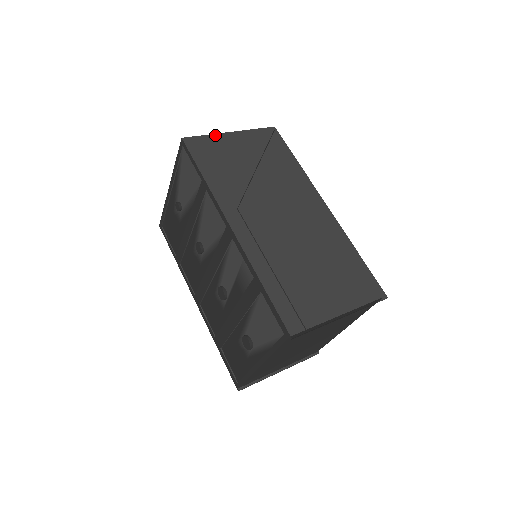
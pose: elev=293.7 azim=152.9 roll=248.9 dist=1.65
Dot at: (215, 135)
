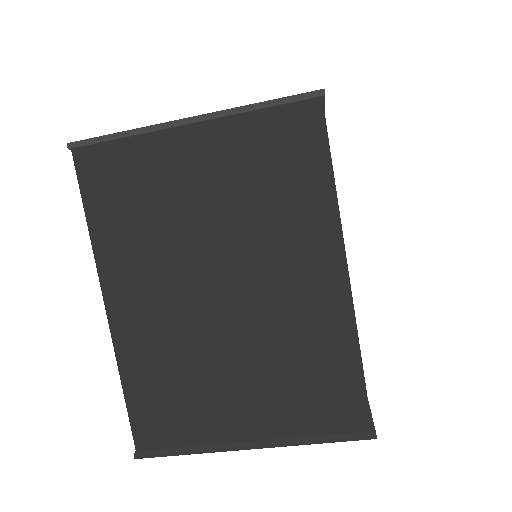
Dot at: occluded
